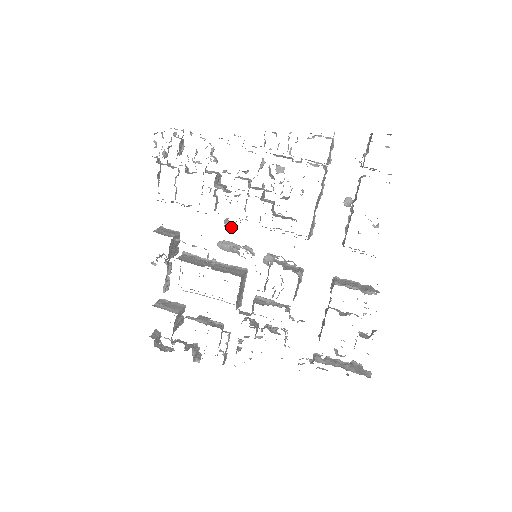
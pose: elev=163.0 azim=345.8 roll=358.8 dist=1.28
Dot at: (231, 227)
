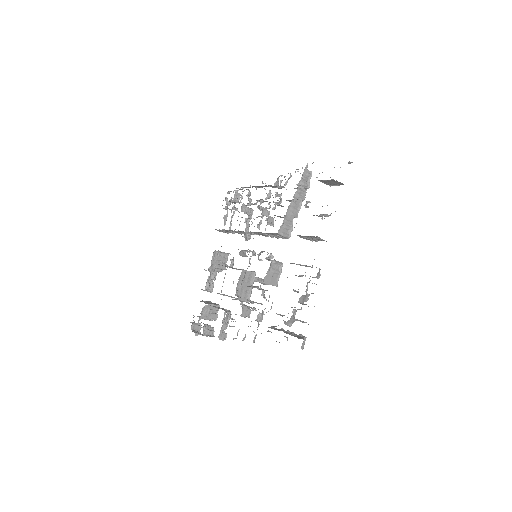
Dot at: (246, 238)
